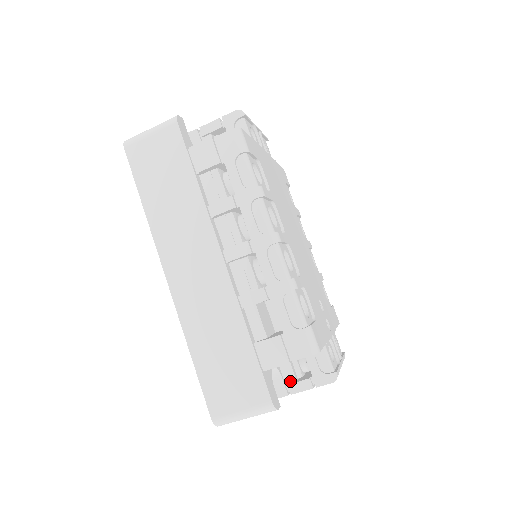
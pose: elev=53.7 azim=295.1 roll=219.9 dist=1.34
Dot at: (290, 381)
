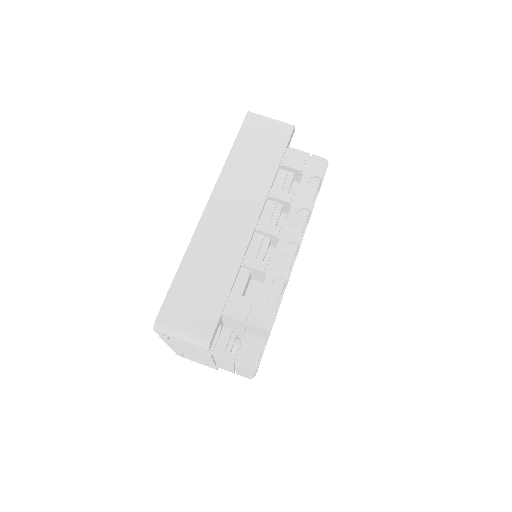
Dot at: (220, 348)
